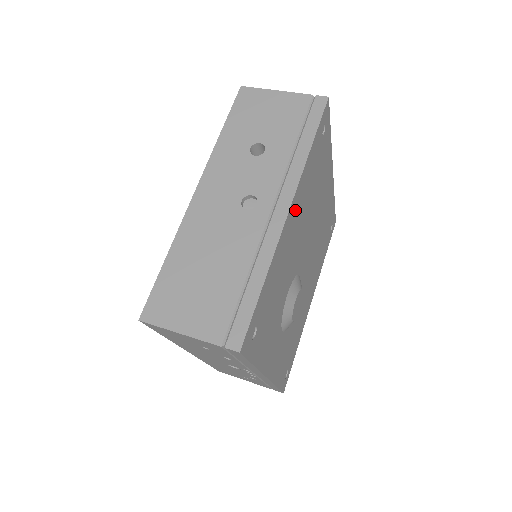
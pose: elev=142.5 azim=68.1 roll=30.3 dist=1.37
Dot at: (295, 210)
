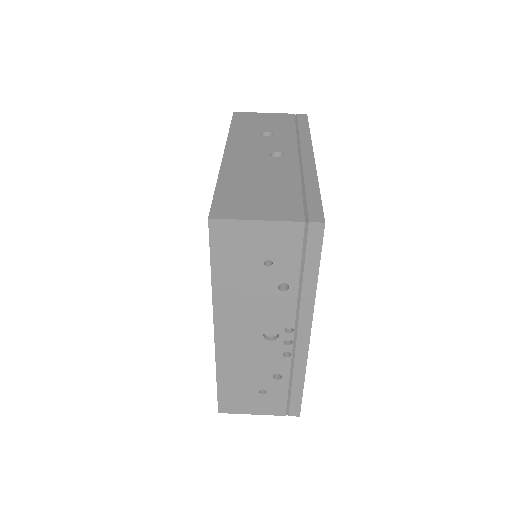
Dot at: occluded
